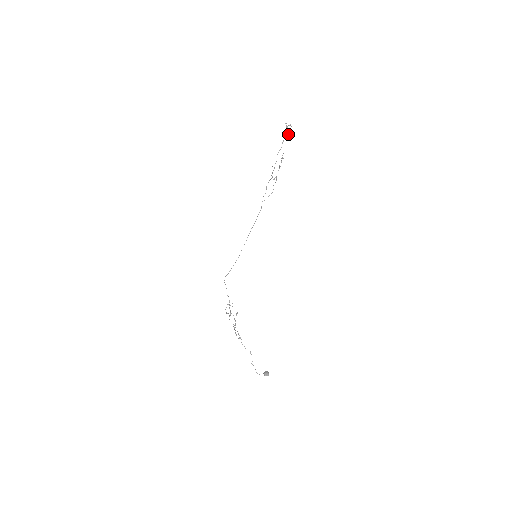
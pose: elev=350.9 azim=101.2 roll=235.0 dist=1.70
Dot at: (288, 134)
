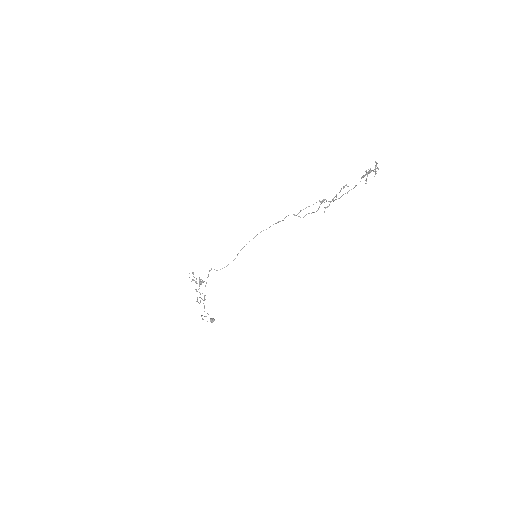
Dot at: (369, 172)
